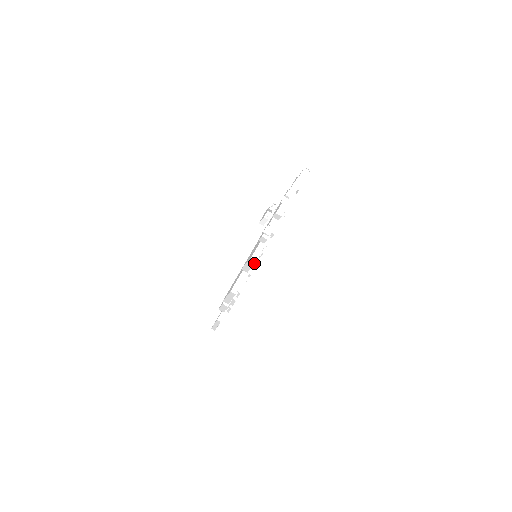
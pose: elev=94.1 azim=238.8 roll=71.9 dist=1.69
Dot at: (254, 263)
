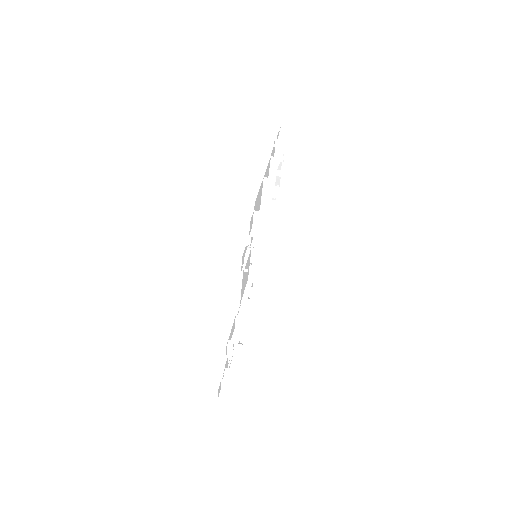
Dot at: (264, 222)
